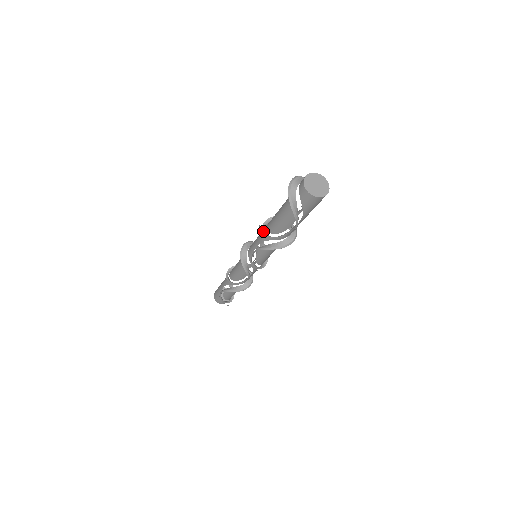
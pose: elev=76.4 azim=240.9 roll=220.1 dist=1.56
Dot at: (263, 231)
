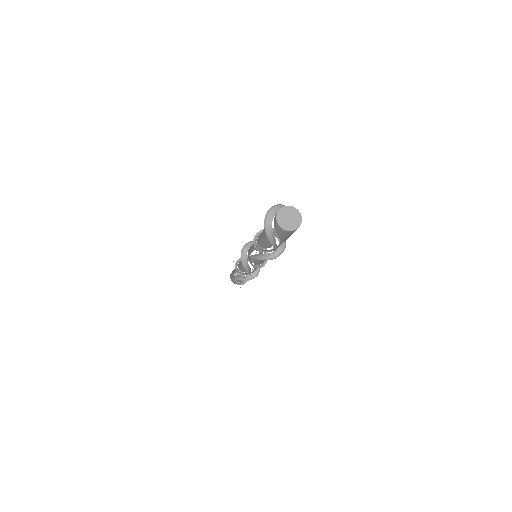
Dot at: (254, 243)
